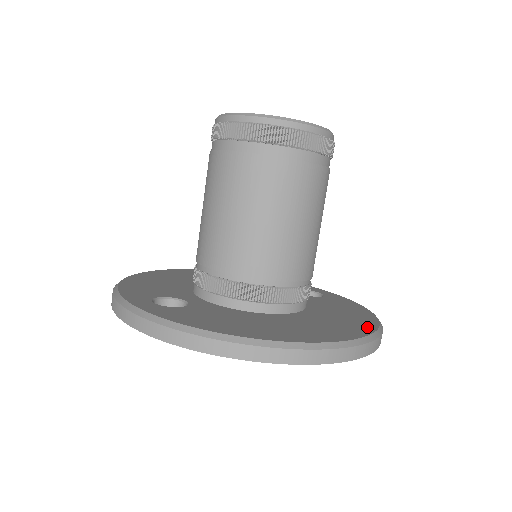
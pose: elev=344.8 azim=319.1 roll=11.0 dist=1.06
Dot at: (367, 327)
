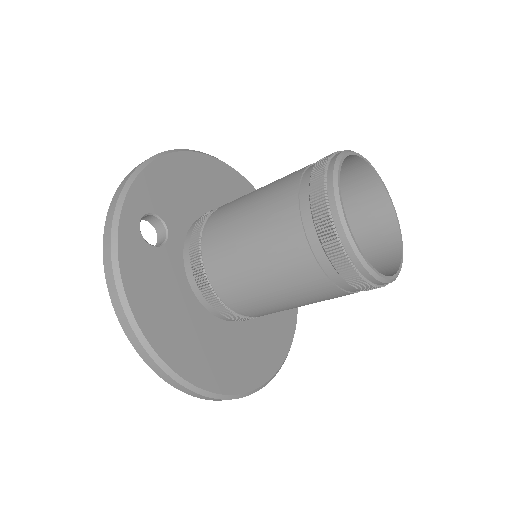
Dot at: (248, 383)
